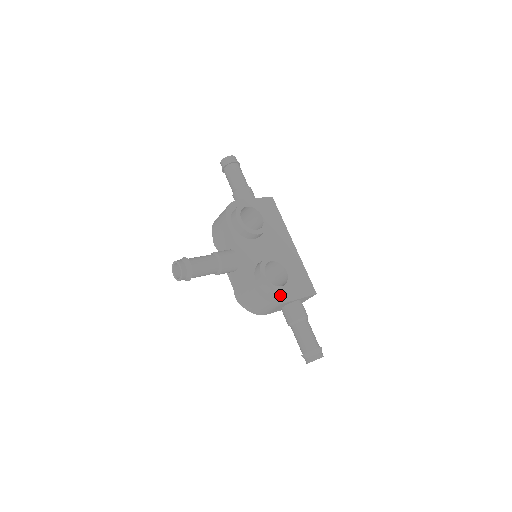
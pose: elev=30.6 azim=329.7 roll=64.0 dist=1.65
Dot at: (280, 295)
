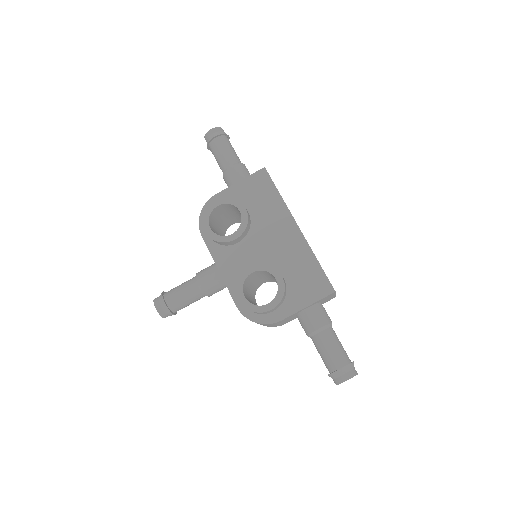
Dot at: (276, 310)
